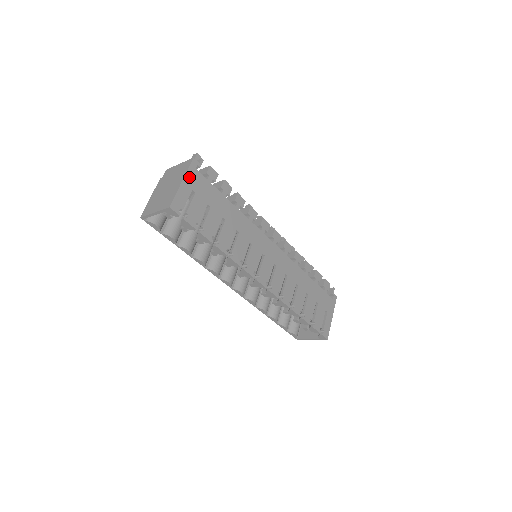
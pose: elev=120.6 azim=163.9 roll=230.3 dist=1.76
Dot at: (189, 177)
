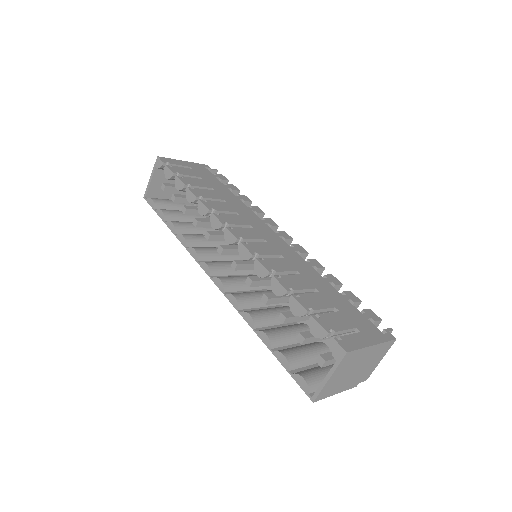
Dot at: (194, 164)
